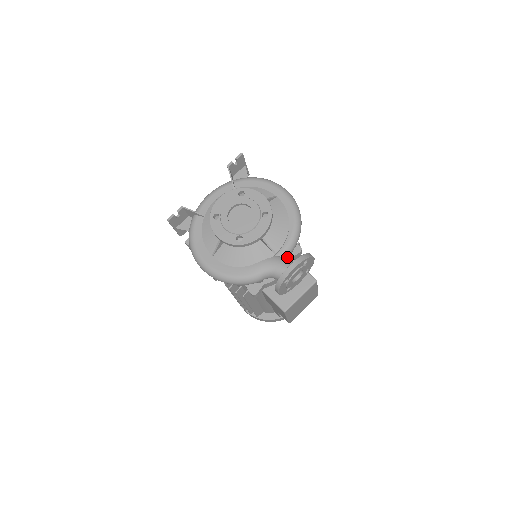
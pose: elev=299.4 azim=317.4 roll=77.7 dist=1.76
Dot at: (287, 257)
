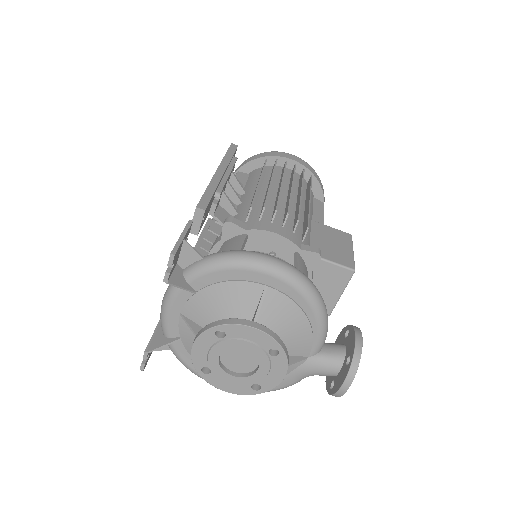
Dot at: occluded
